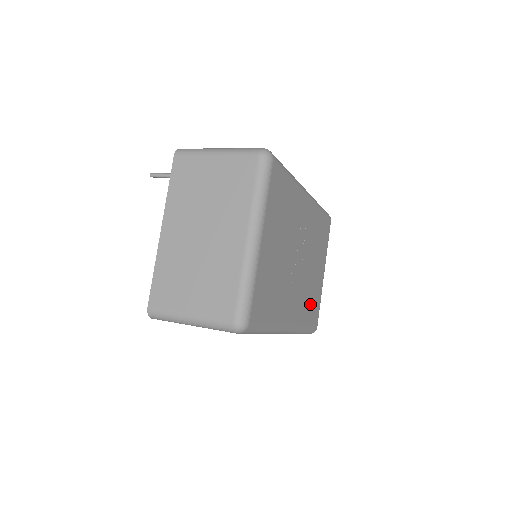
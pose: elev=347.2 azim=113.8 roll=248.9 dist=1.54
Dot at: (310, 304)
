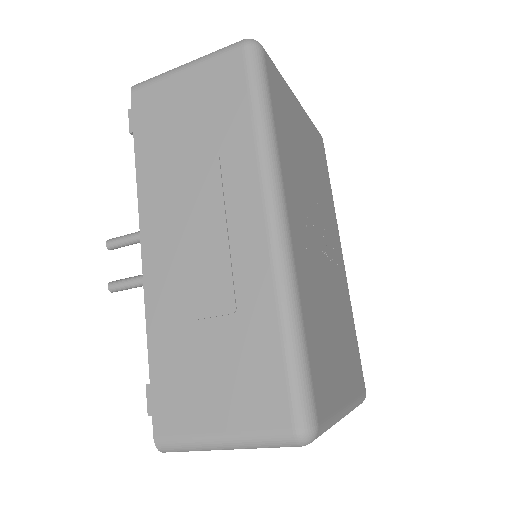
Dot at: (318, 335)
